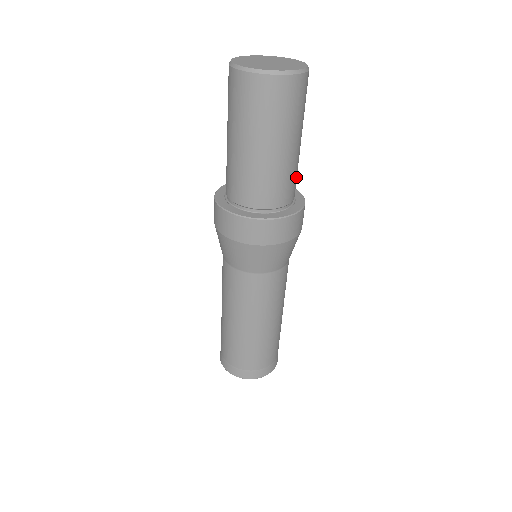
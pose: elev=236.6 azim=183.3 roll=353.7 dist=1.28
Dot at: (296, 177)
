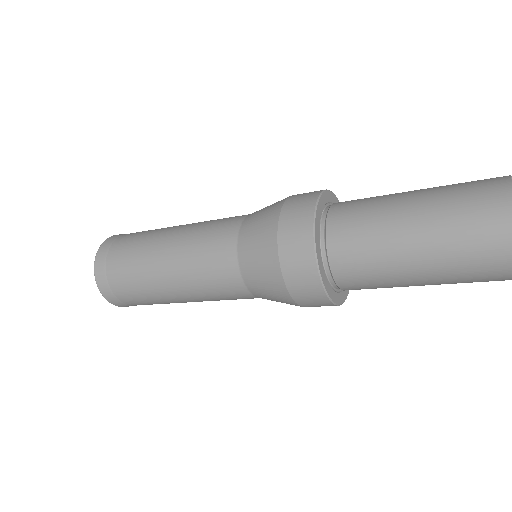
Dot at: occluded
